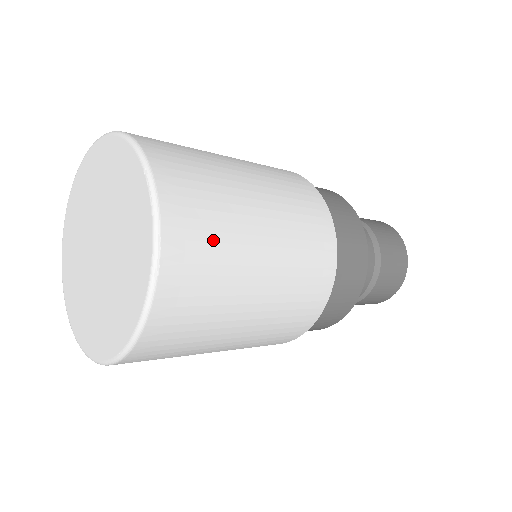
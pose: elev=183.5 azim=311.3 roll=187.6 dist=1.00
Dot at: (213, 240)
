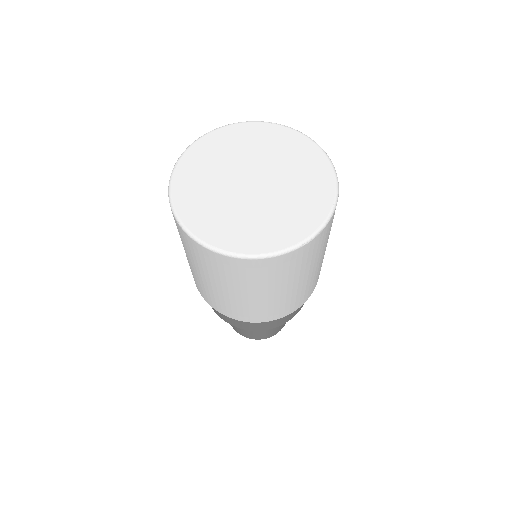
Dot at: occluded
